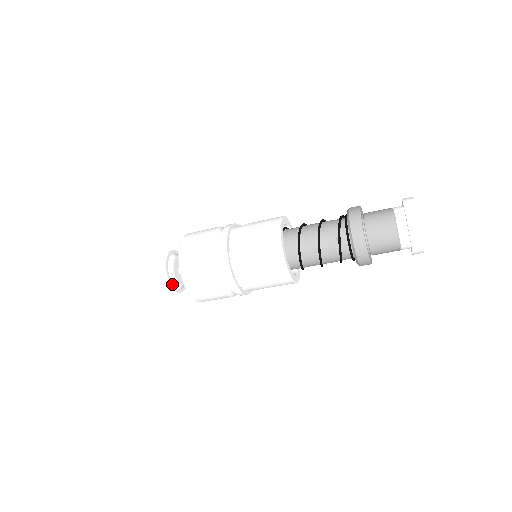
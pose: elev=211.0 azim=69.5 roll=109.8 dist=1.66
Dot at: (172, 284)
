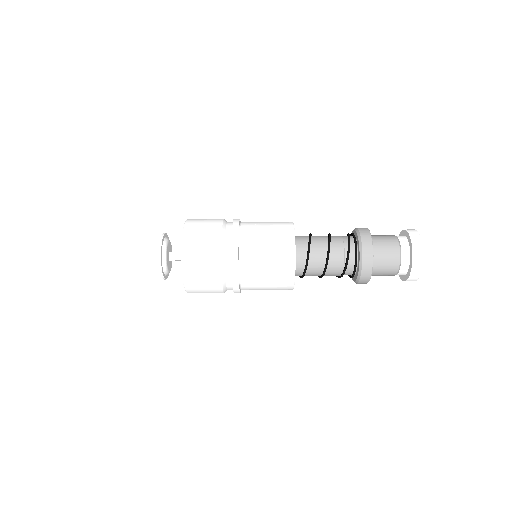
Dot at: (162, 270)
